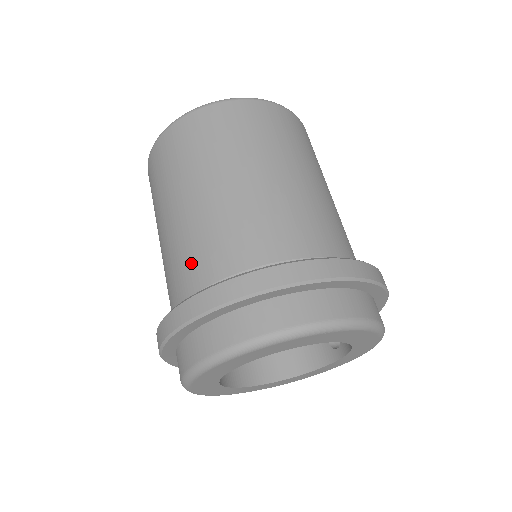
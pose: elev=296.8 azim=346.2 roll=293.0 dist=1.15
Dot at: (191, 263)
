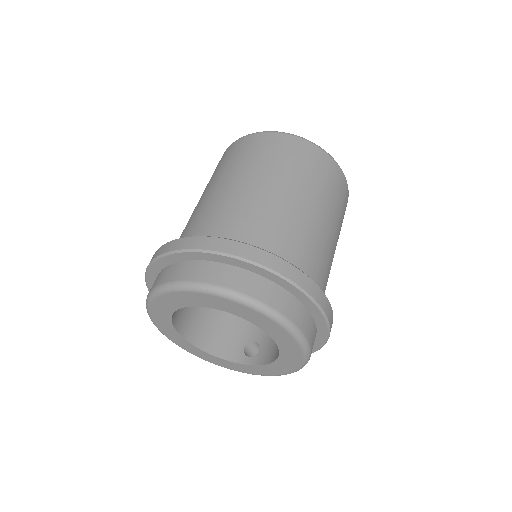
Dot at: (250, 223)
